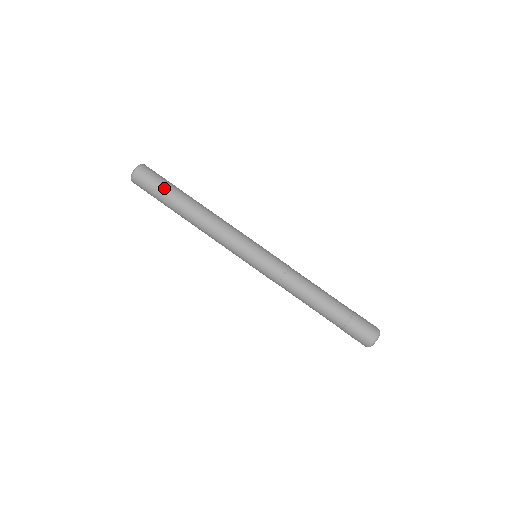
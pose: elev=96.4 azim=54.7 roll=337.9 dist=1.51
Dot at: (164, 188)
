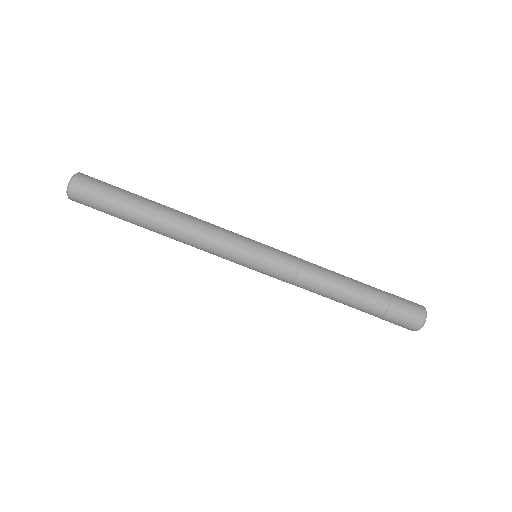
Dot at: (120, 191)
